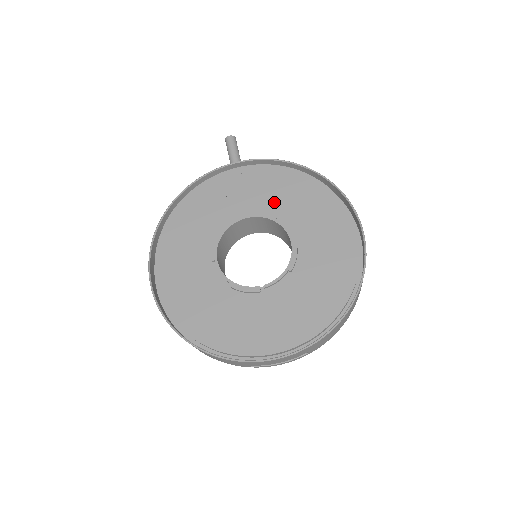
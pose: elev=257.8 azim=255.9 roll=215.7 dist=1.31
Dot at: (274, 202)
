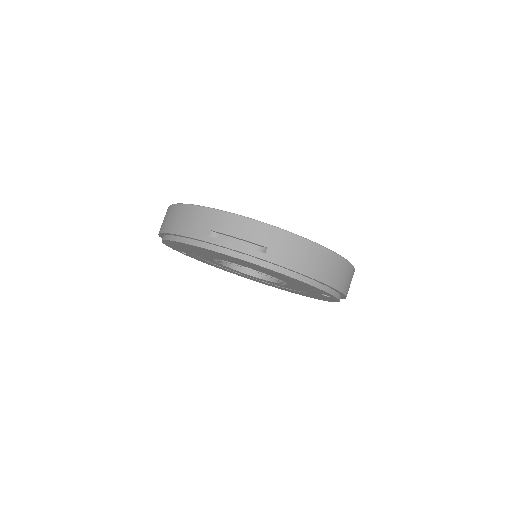
Dot at: occluded
